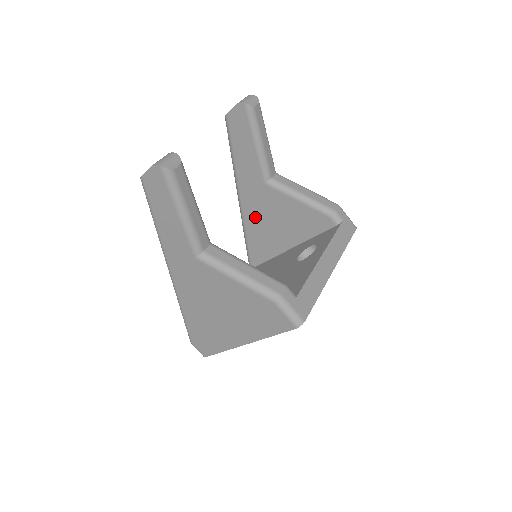
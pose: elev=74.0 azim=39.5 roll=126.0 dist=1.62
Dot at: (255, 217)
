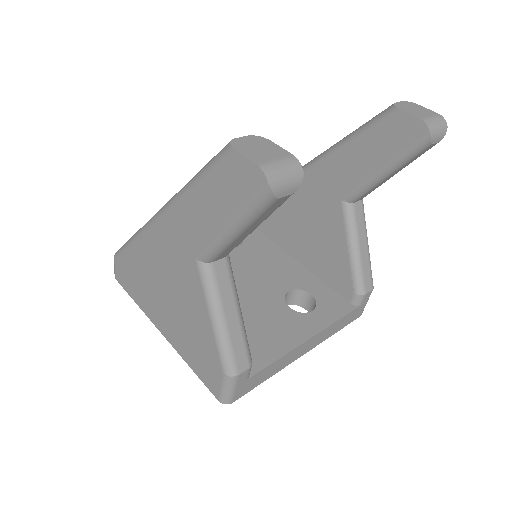
Dot at: (296, 201)
